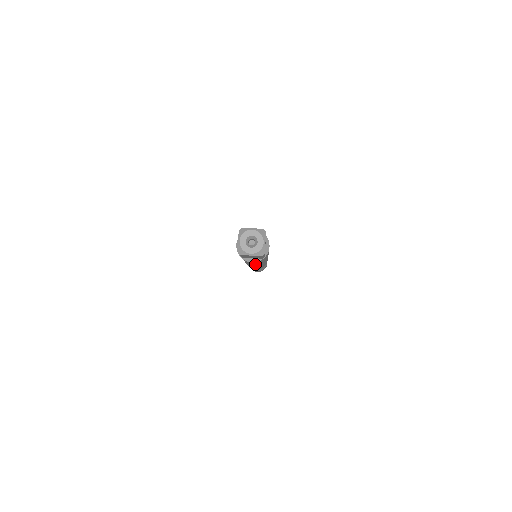
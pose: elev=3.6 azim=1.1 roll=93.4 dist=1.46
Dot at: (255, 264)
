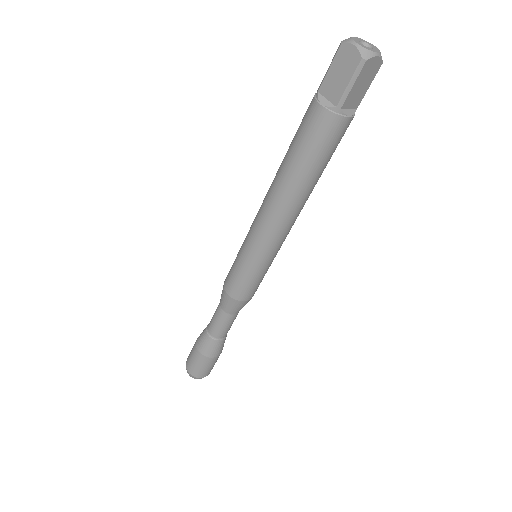
Dot at: (322, 170)
